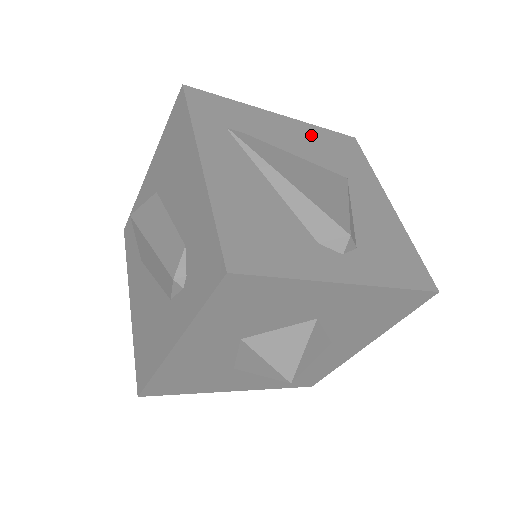
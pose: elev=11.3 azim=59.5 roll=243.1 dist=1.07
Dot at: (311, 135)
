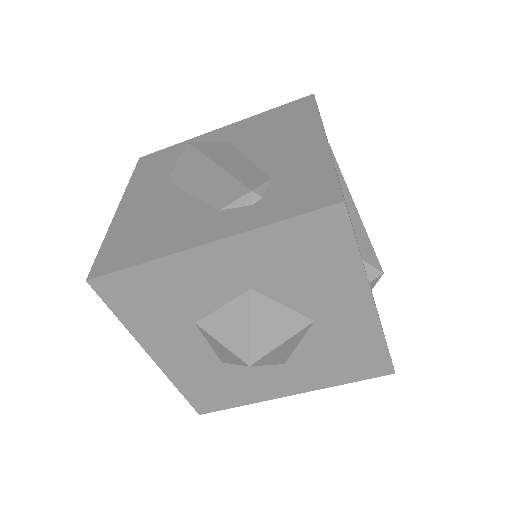
Dot at: occluded
